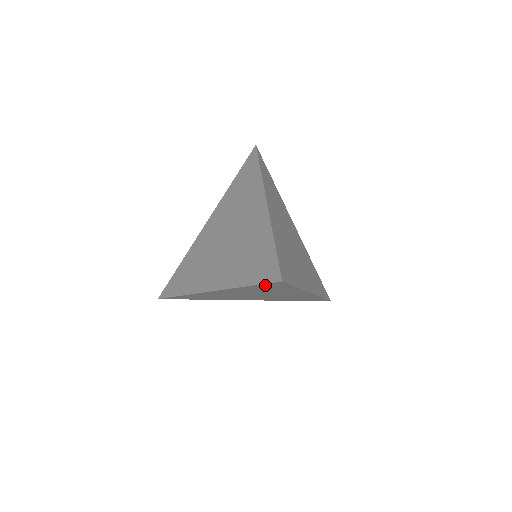
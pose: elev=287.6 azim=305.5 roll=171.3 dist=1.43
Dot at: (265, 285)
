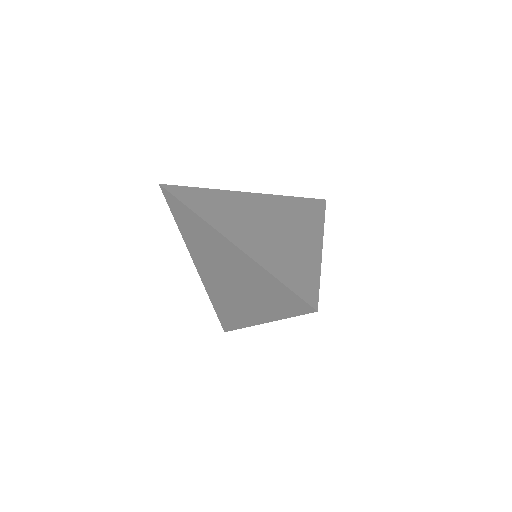
Dot at: (290, 295)
